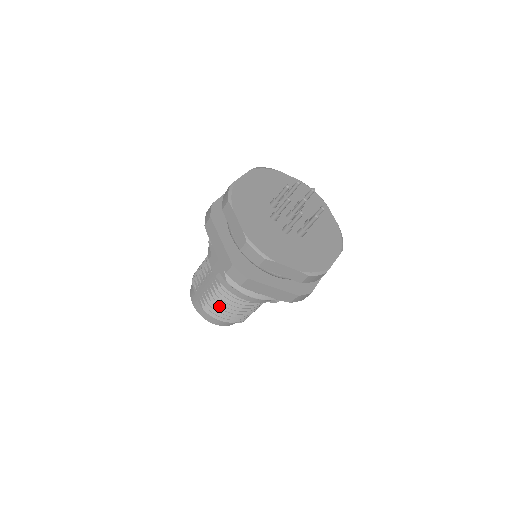
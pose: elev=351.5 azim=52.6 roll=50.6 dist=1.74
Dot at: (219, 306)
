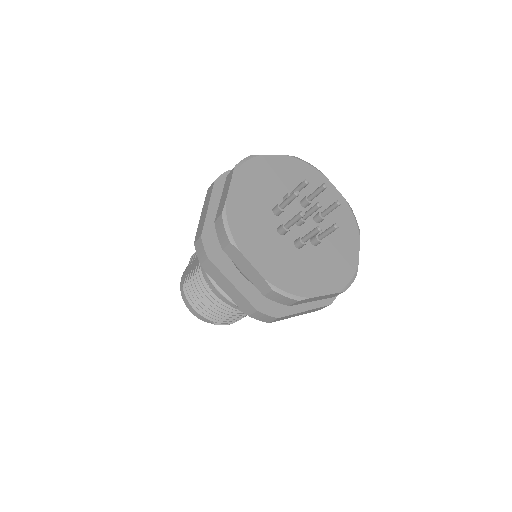
Dot at: (195, 290)
